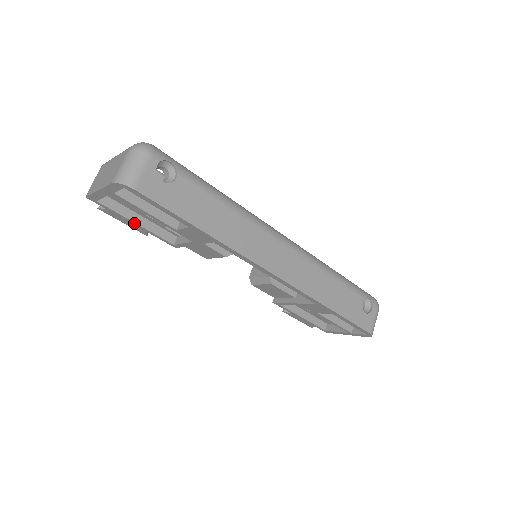
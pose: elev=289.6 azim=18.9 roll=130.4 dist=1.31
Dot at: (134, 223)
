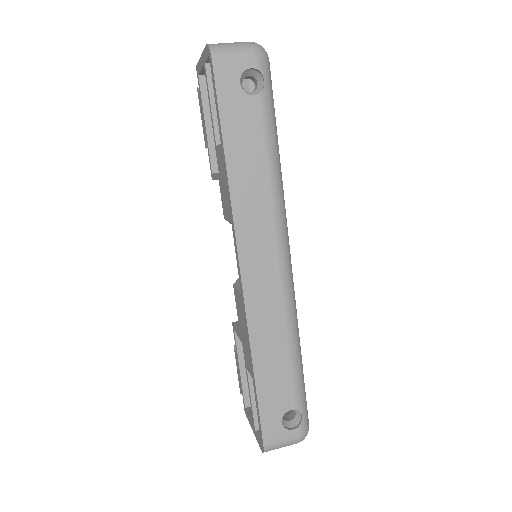
Dot at: (205, 123)
